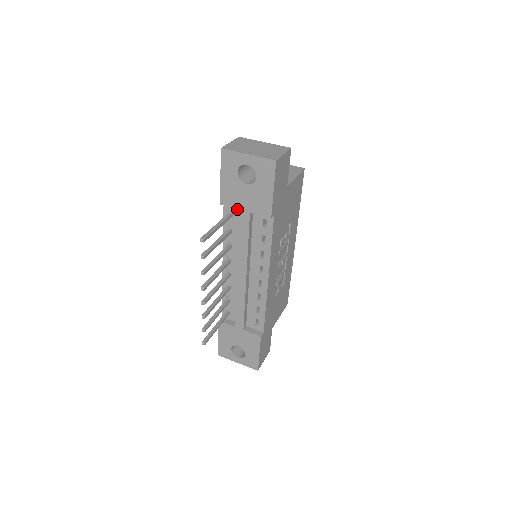
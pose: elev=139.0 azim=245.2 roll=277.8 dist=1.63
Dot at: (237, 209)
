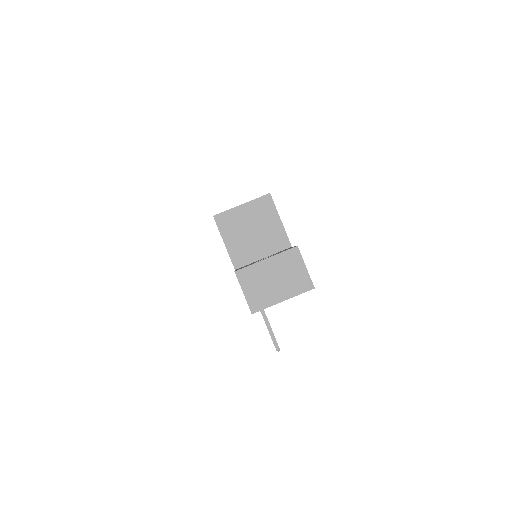
Dot at: occluded
